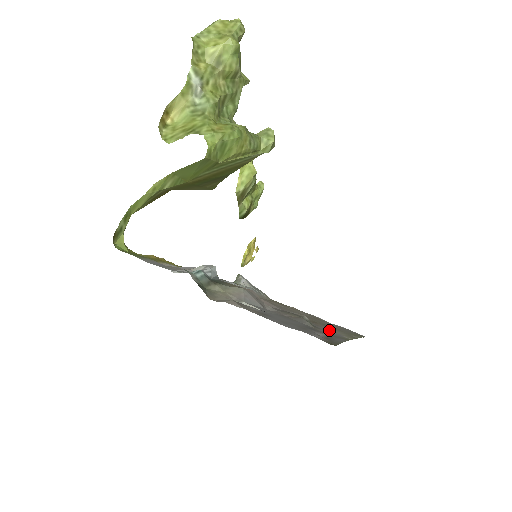
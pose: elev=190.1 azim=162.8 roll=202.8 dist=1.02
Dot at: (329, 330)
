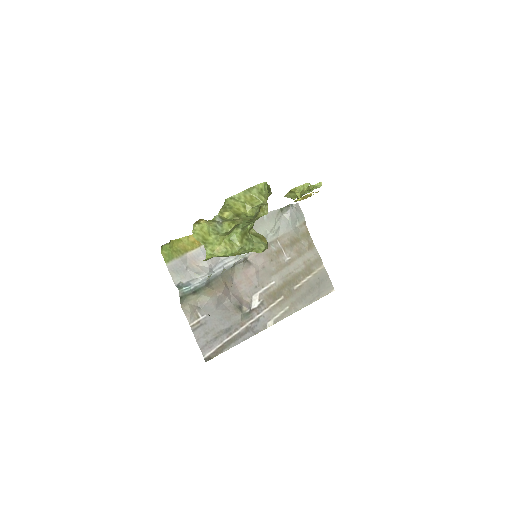
Dot at: (265, 313)
